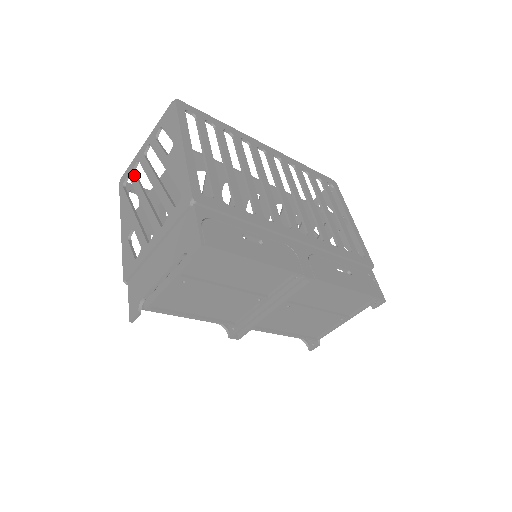
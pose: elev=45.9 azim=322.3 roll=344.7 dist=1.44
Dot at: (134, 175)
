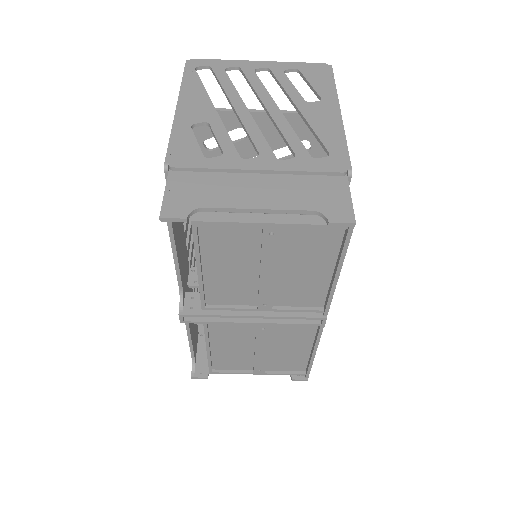
Dot at: (227, 75)
